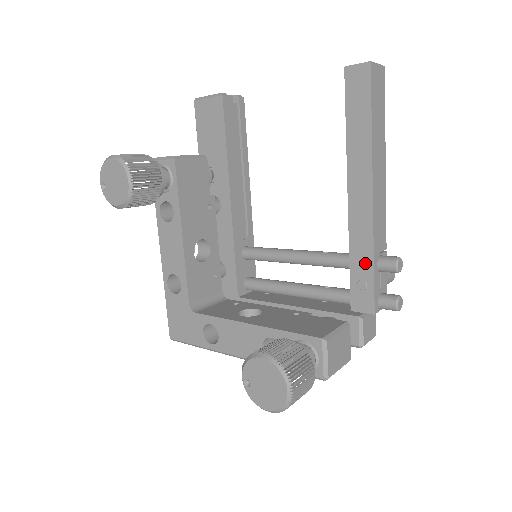
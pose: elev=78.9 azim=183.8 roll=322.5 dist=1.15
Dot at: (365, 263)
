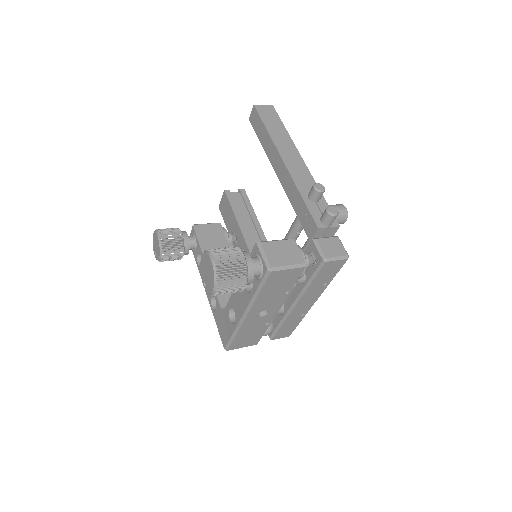
Dot at: (299, 202)
